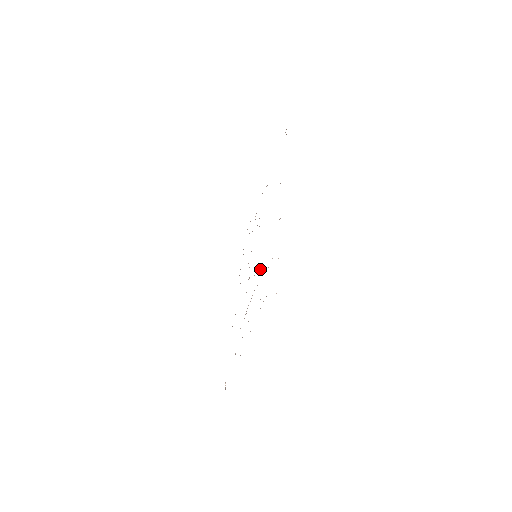
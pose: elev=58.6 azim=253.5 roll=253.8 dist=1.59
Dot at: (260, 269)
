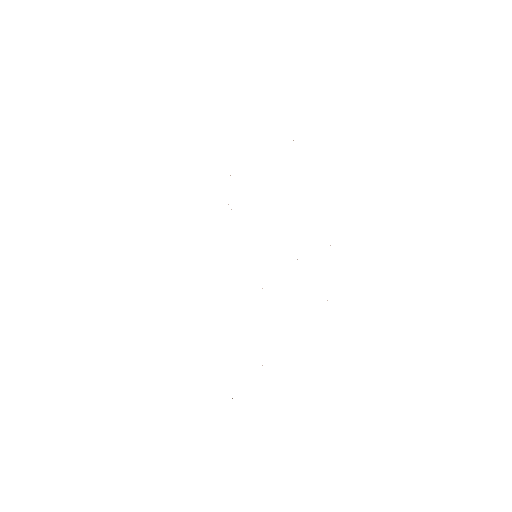
Dot at: occluded
